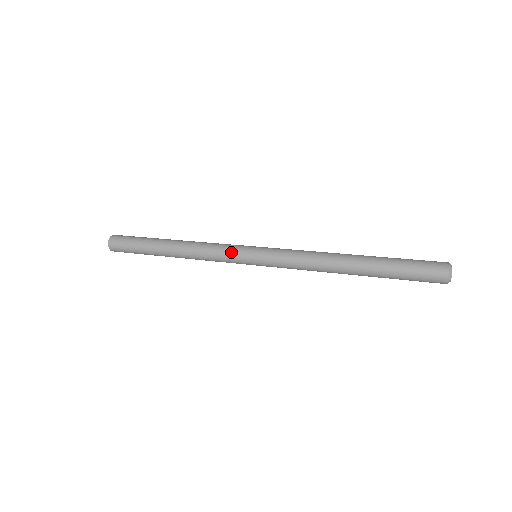
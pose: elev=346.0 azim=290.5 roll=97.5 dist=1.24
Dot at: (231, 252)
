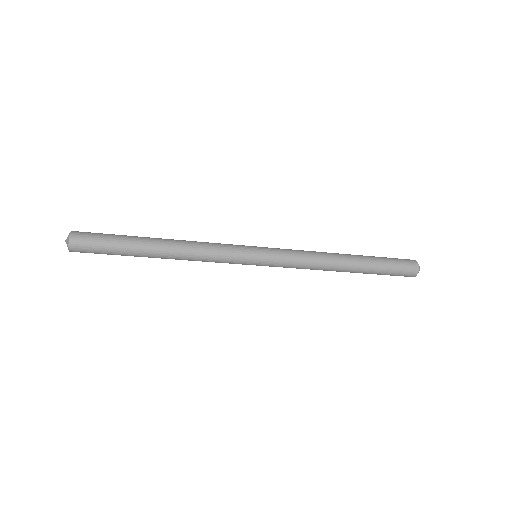
Dot at: (234, 245)
